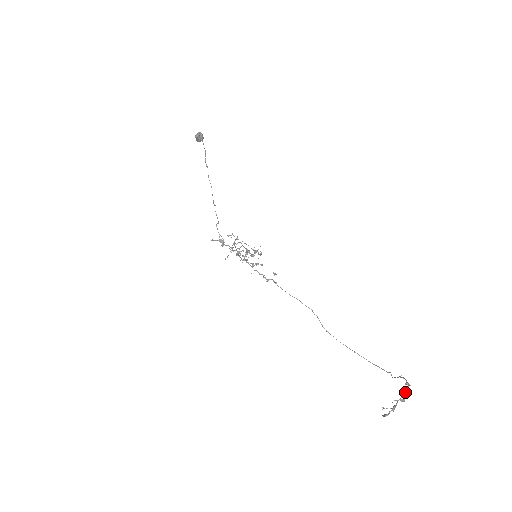
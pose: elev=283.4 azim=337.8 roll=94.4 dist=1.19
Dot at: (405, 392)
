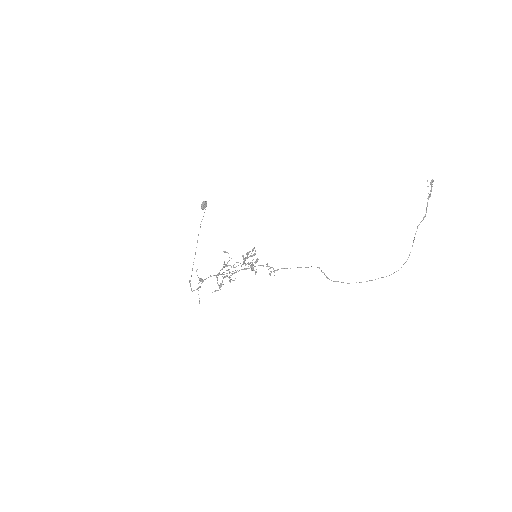
Dot at: (429, 195)
